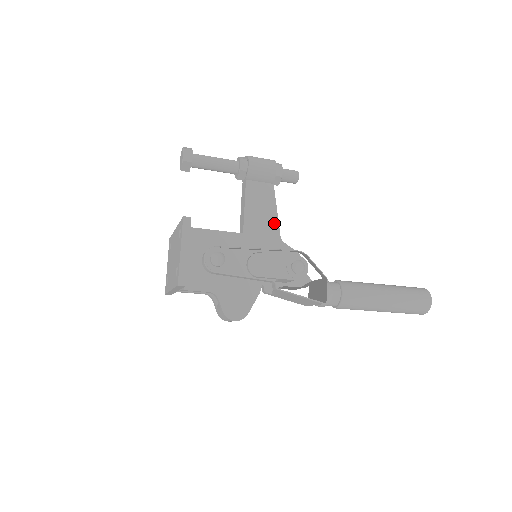
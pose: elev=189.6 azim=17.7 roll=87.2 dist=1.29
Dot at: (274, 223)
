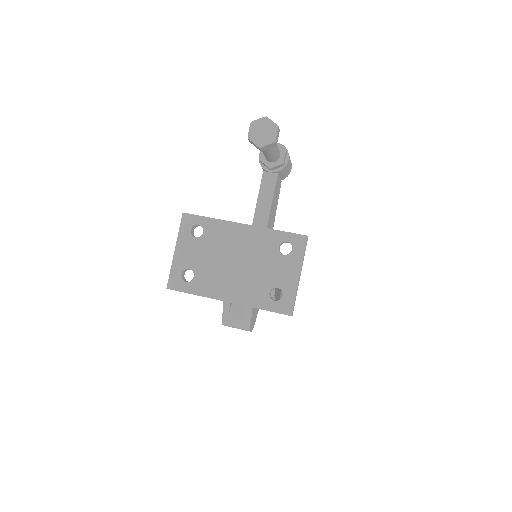
Dot at: (273, 224)
